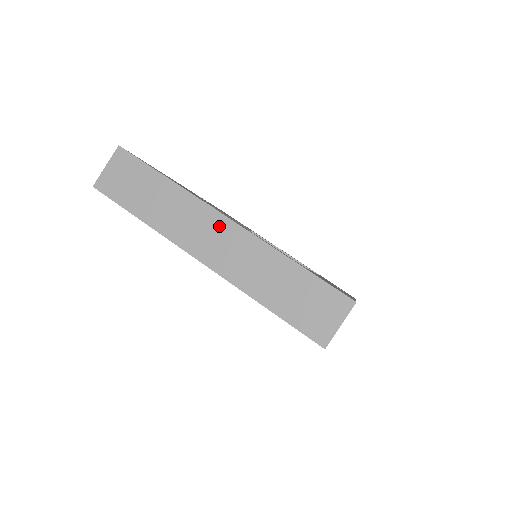
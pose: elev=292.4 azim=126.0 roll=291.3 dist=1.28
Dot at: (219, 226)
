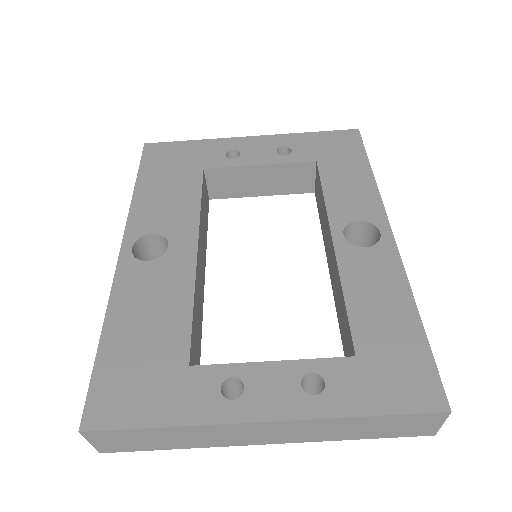
Dot at: (259, 428)
